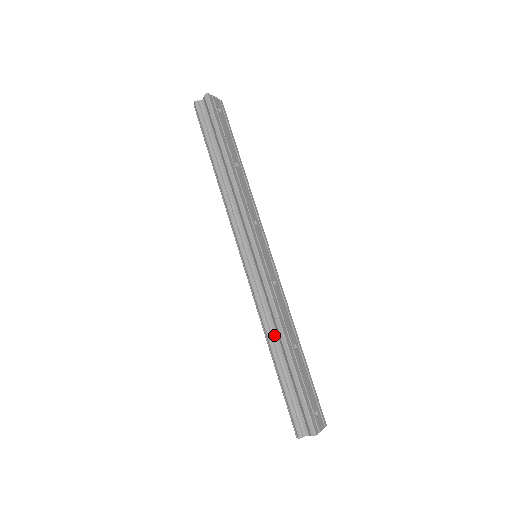
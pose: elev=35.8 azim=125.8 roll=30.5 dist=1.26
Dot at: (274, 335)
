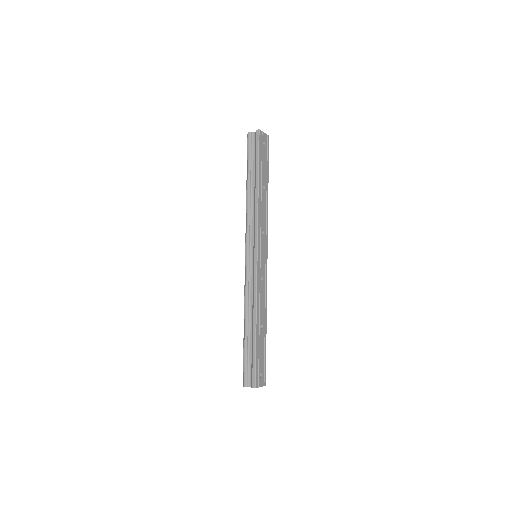
Dot at: (250, 314)
